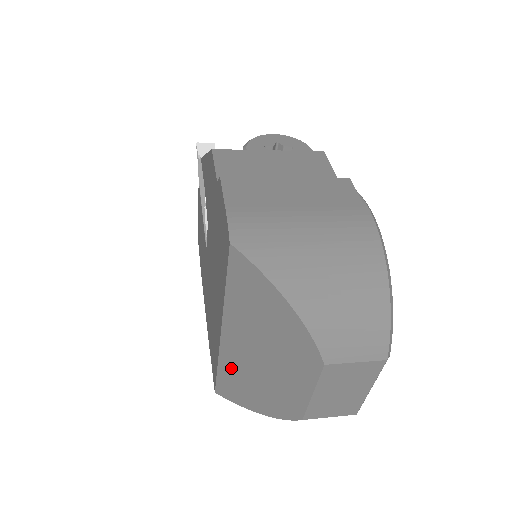
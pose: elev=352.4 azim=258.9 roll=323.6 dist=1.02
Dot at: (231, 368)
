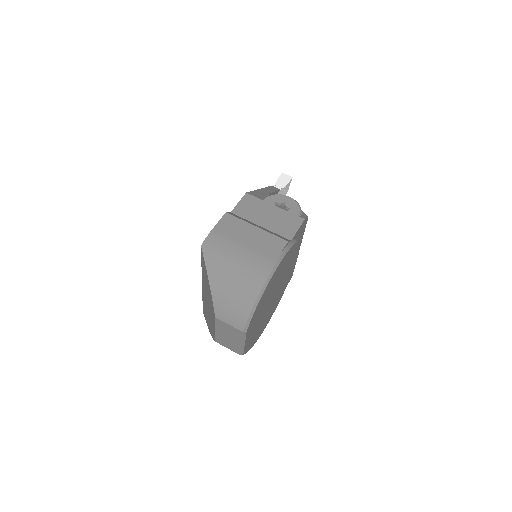
Dot at: (204, 302)
